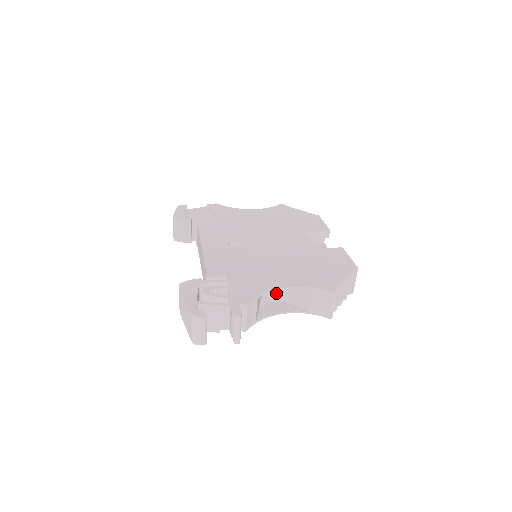
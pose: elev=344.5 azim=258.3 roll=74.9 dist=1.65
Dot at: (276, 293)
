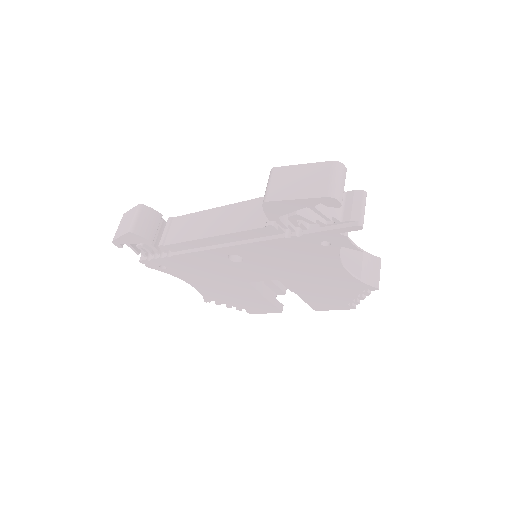
Dot at: occluded
